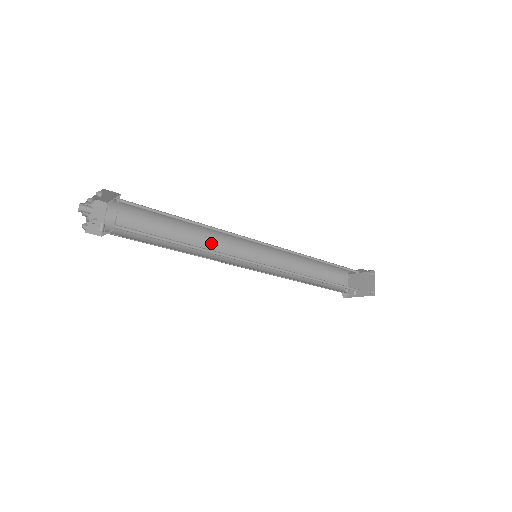
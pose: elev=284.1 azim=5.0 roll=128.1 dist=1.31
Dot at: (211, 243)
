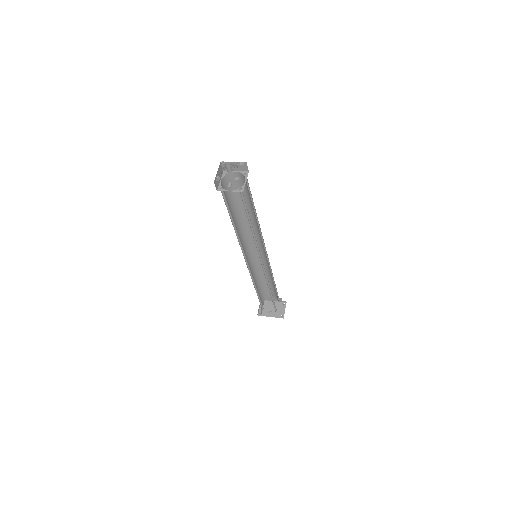
Dot at: (241, 233)
